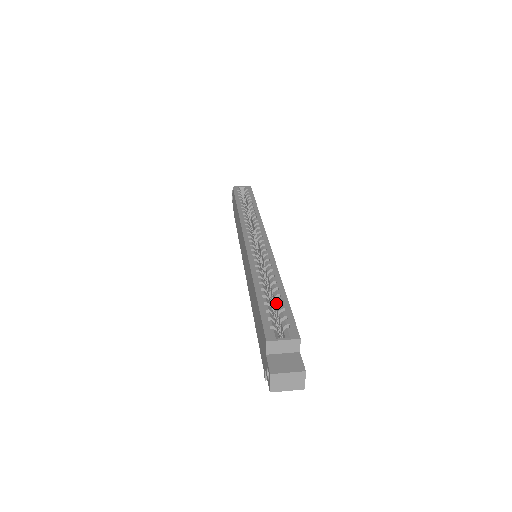
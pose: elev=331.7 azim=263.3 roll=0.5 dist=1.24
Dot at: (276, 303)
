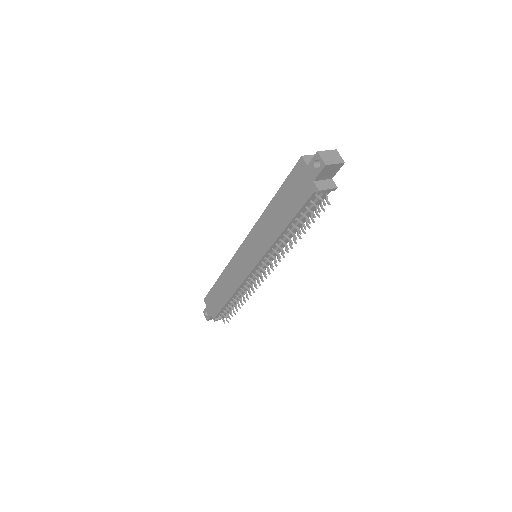
Dot at: occluded
